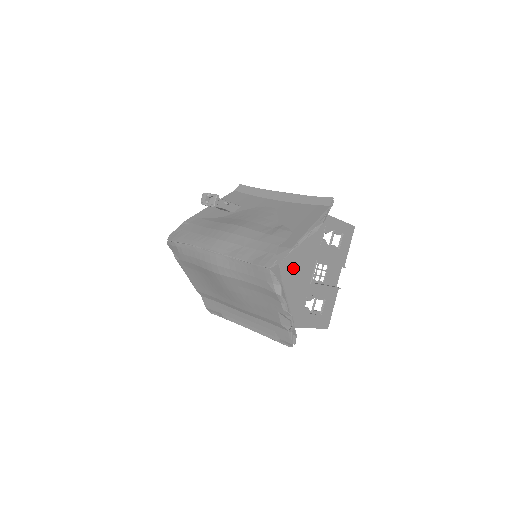
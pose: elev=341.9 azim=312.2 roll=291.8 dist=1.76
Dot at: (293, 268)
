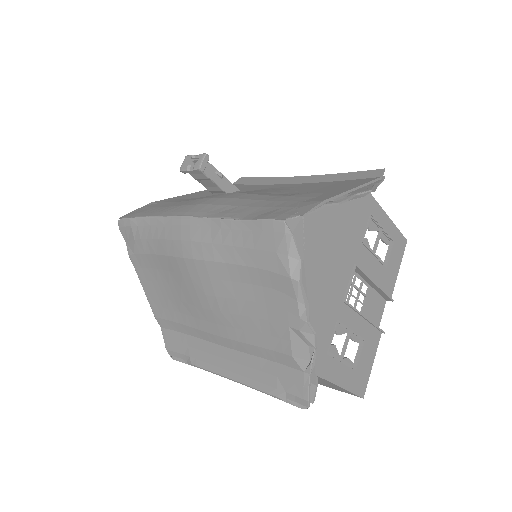
Dot at: (319, 259)
